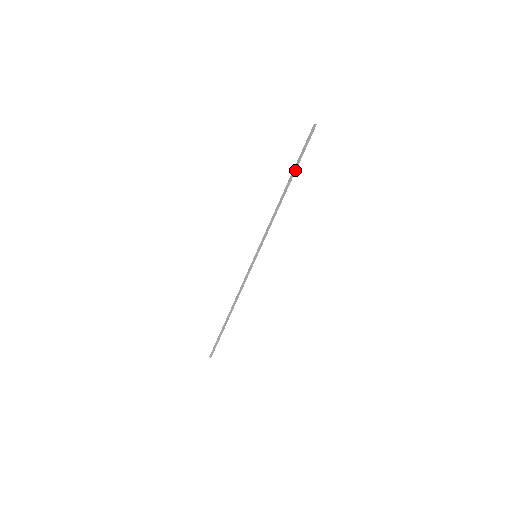
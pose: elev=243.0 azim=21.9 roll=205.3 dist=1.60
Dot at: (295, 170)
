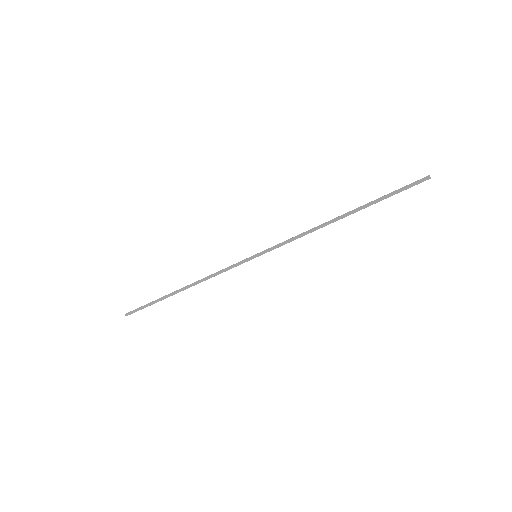
Dot at: (369, 205)
